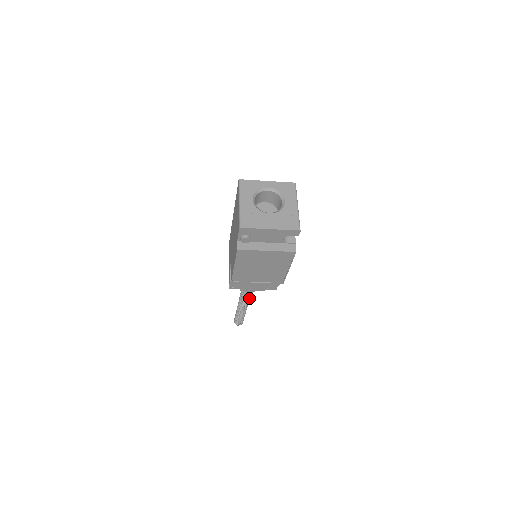
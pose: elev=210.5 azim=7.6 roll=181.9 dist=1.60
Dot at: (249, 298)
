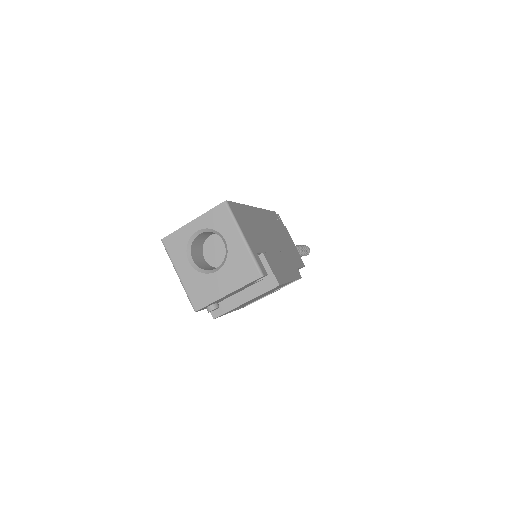
Dot at: occluded
